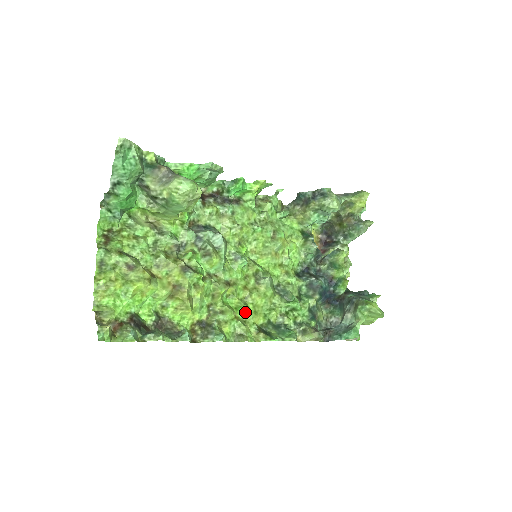
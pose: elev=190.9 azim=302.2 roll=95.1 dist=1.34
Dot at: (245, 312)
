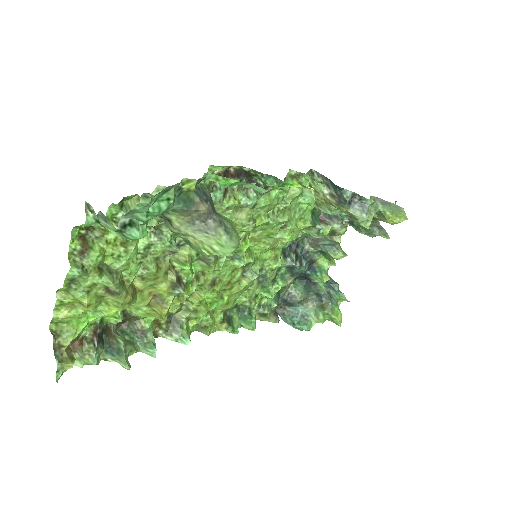
Dot at: (218, 305)
